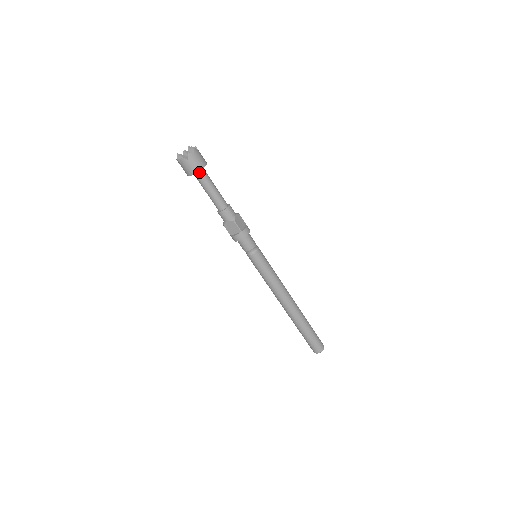
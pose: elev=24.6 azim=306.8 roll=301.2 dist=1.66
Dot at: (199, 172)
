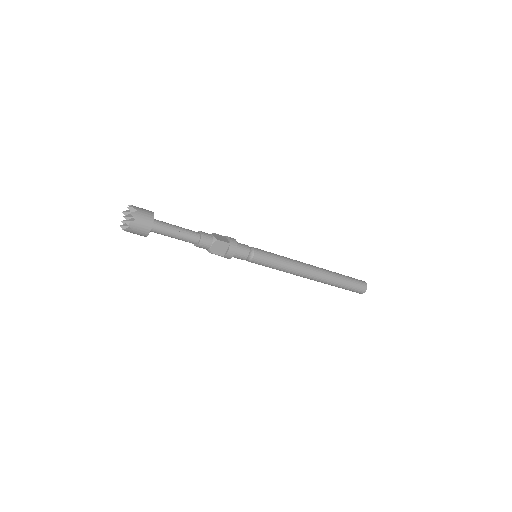
Dot at: occluded
